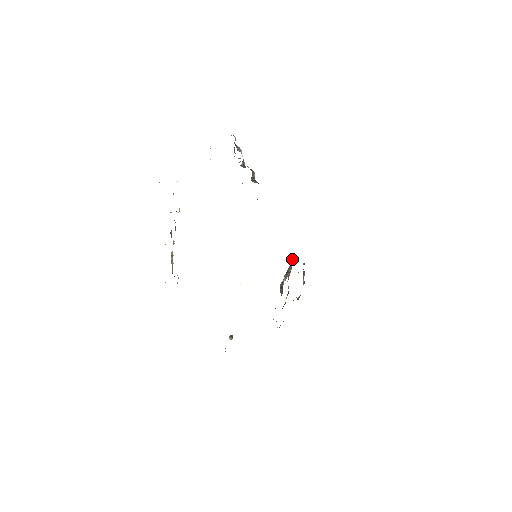
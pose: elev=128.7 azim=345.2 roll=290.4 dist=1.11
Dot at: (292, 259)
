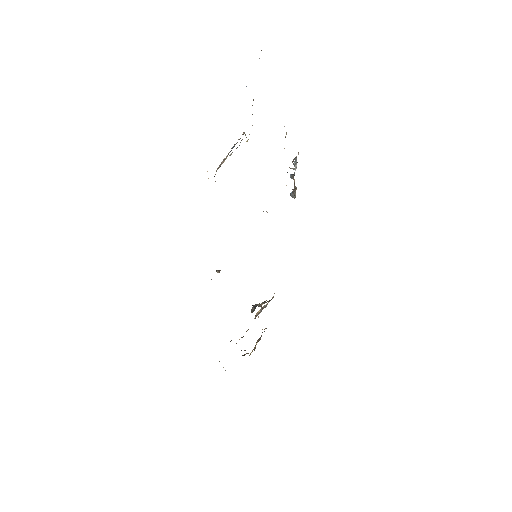
Dot at: occluded
